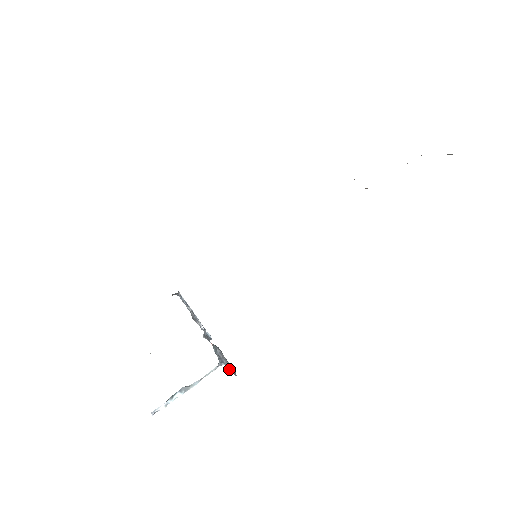
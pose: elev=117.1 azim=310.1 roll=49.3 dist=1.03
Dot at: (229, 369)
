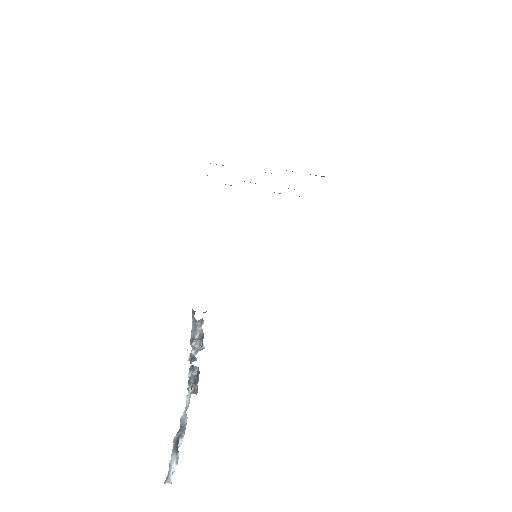
Dot at: occluded
